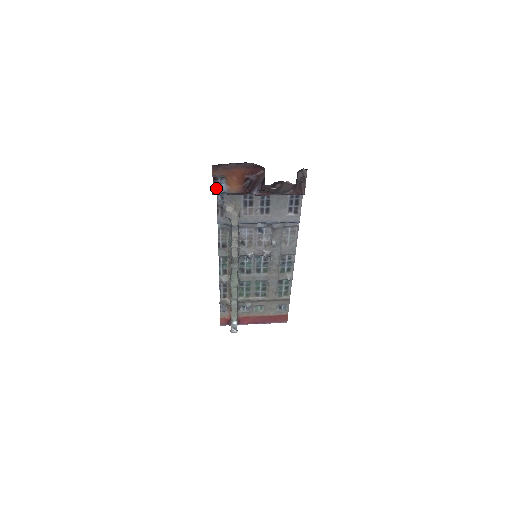
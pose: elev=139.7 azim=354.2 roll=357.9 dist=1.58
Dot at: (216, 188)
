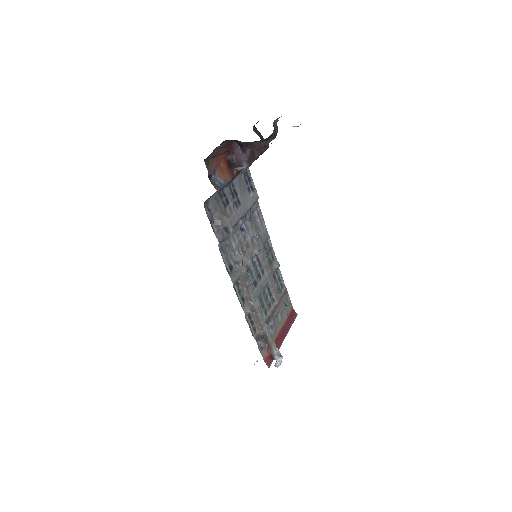
Dot at: (216, 186)
